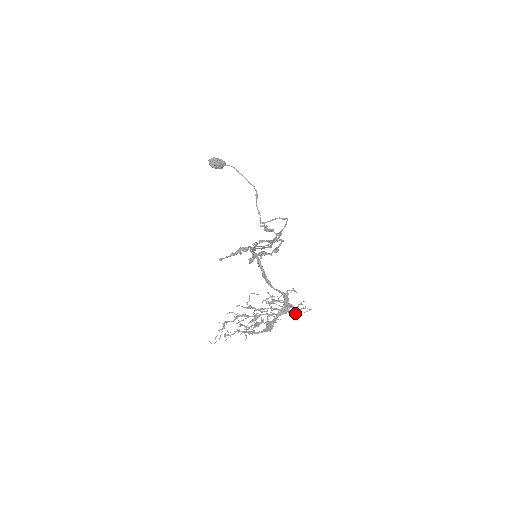
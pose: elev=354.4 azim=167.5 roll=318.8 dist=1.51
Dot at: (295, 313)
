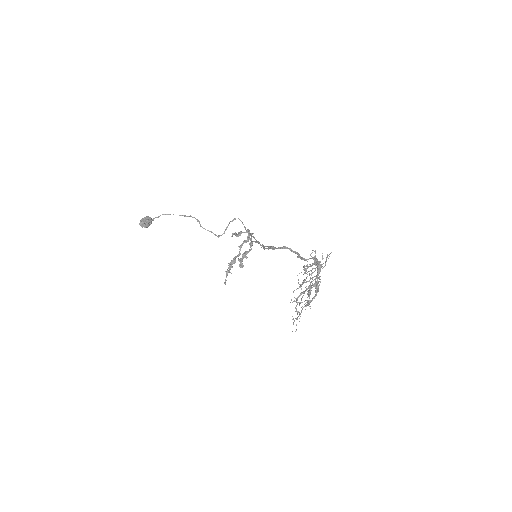
Dot at: (325, 264)
